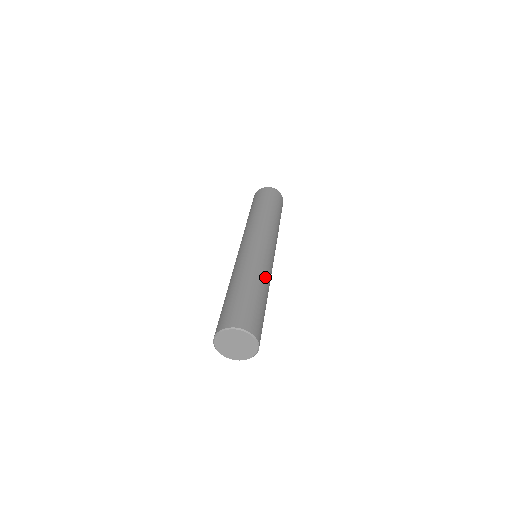
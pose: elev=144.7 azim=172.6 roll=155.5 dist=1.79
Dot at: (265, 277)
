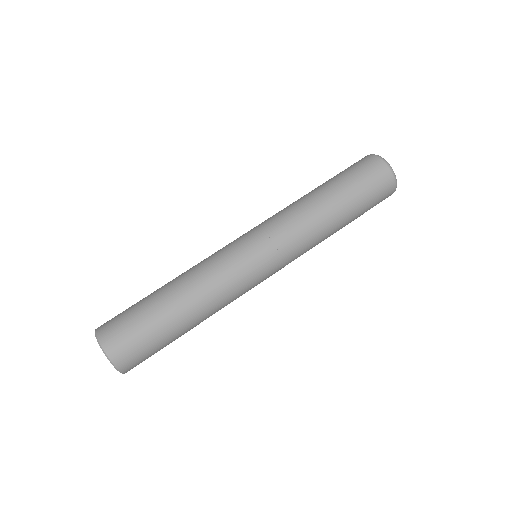
Dot at: (213, 306)
